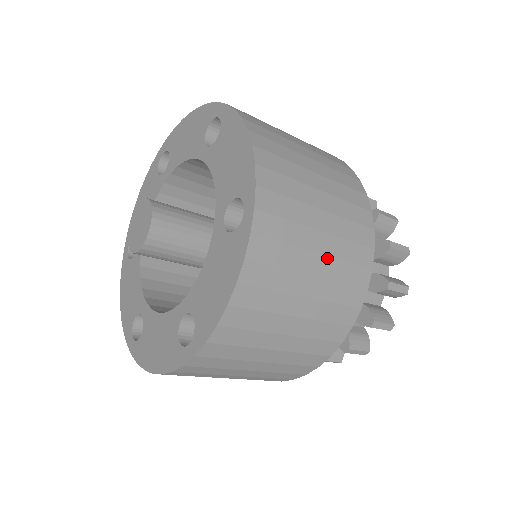
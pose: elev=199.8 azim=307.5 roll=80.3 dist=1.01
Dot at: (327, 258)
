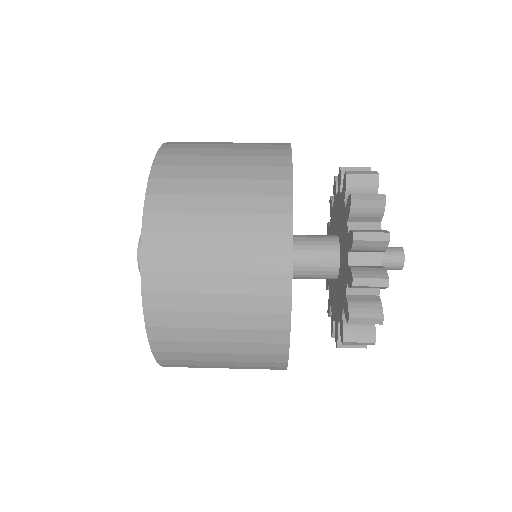
Dot at: occluded
